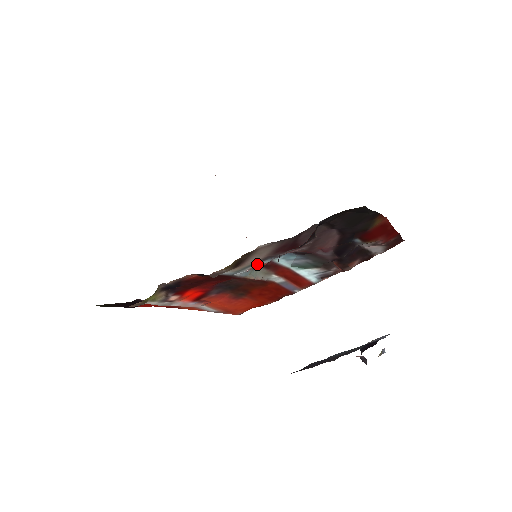
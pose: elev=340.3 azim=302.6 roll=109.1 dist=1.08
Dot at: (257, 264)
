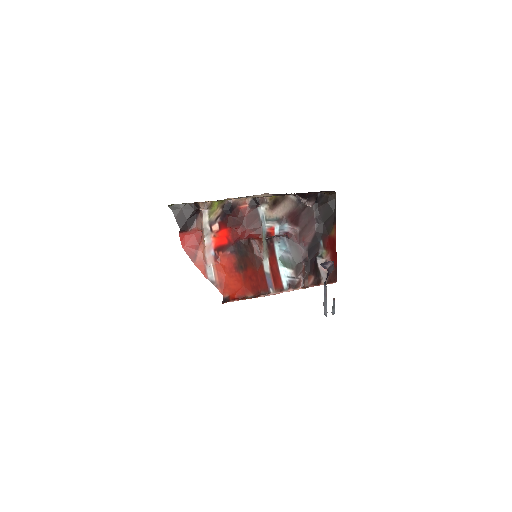
Dot at: (274, 225)
